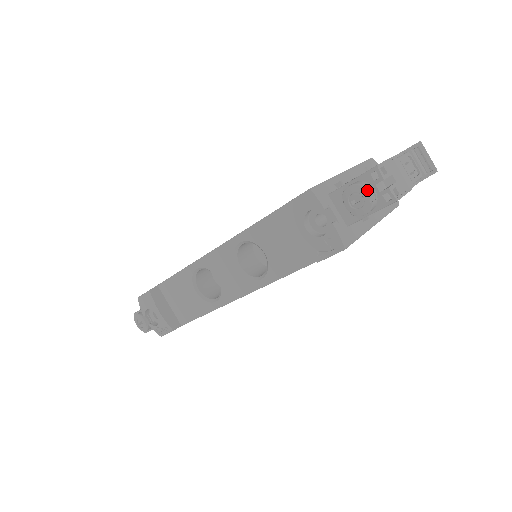
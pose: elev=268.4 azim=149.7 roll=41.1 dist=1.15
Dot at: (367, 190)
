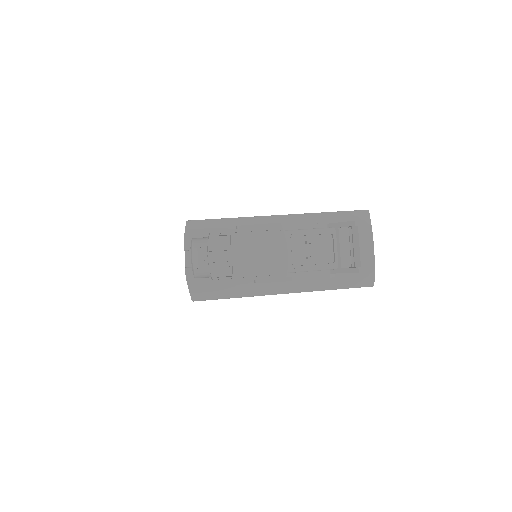
Dot at: (194, 253)
